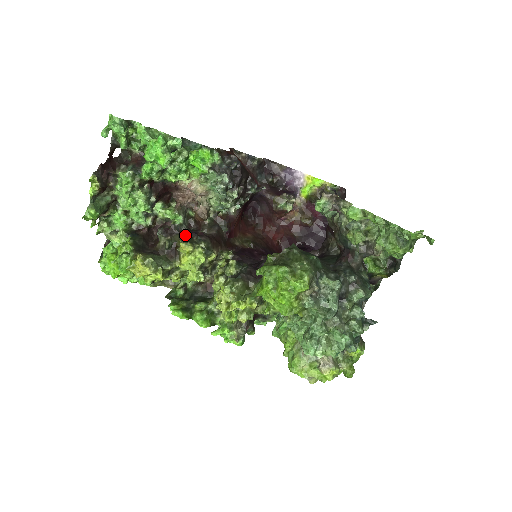
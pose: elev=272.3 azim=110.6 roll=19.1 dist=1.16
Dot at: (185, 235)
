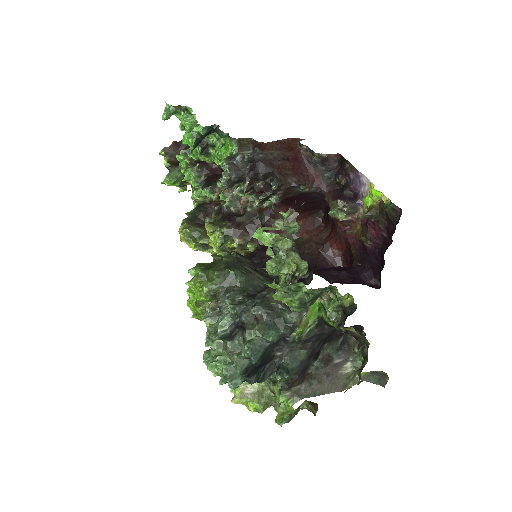
Dot at: (224, 217)
